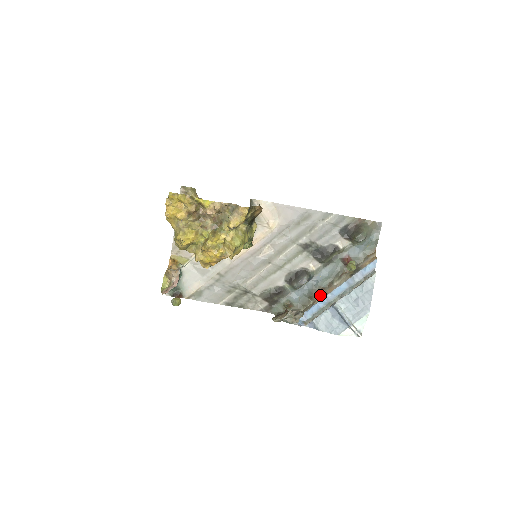
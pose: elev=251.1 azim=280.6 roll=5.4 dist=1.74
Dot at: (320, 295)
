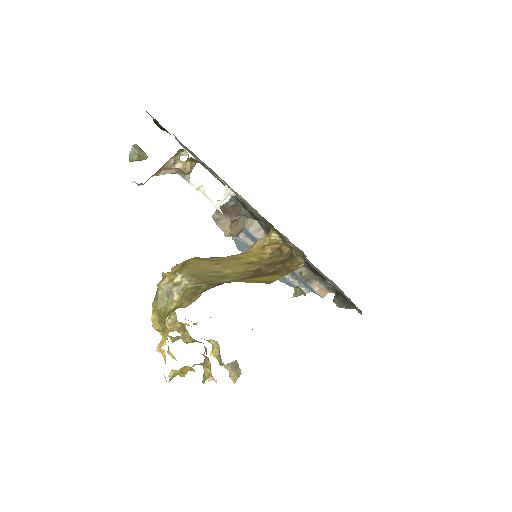
Dot at: occluded
